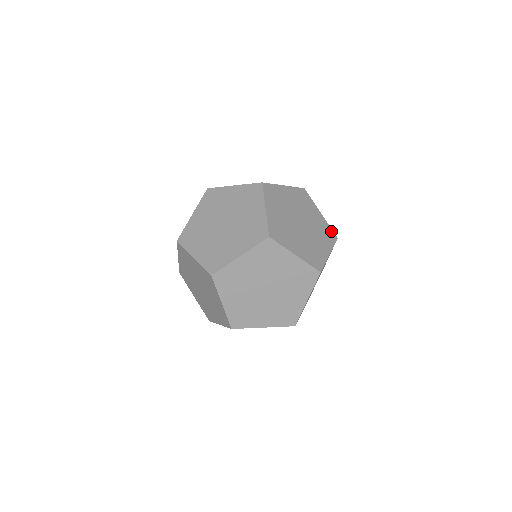
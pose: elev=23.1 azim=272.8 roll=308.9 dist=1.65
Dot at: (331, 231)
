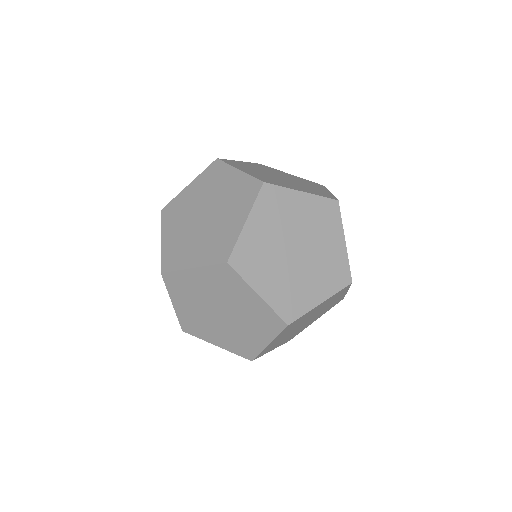
Dot at: occluded
